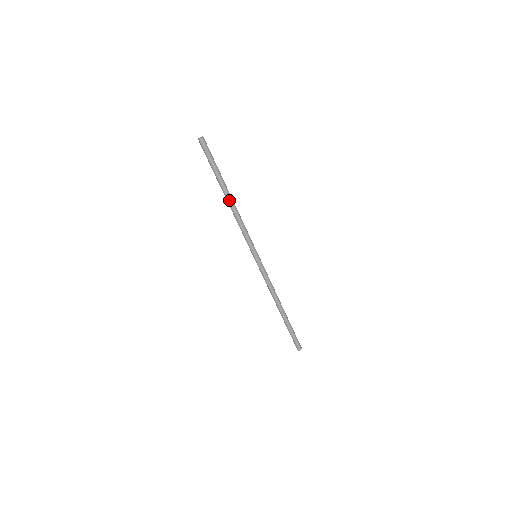
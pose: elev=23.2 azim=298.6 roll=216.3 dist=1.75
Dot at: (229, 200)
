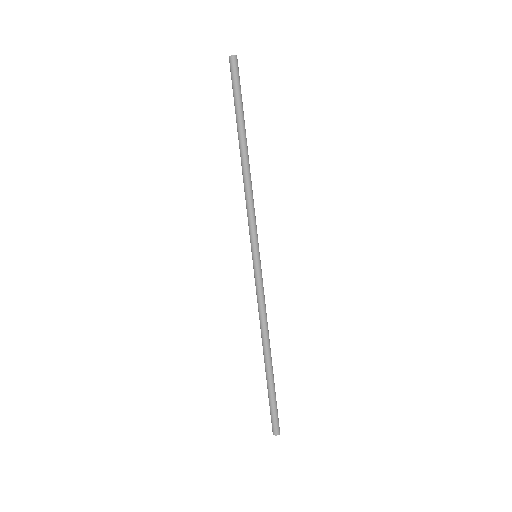
Dot at: (245, 156)
